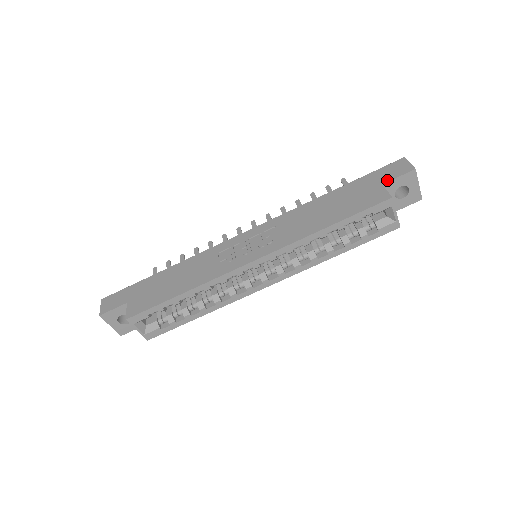
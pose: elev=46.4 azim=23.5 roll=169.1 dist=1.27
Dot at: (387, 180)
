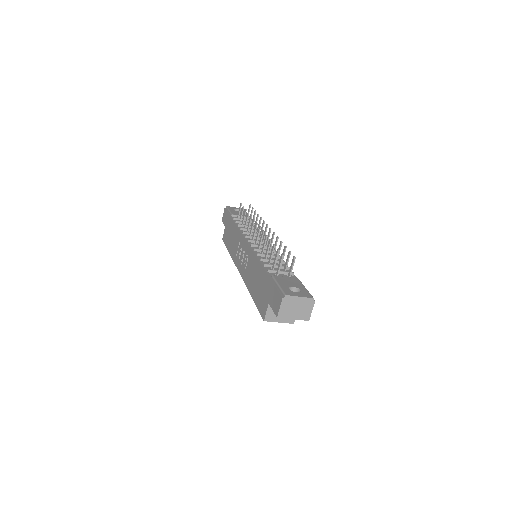
Dot at: (270, 304)
